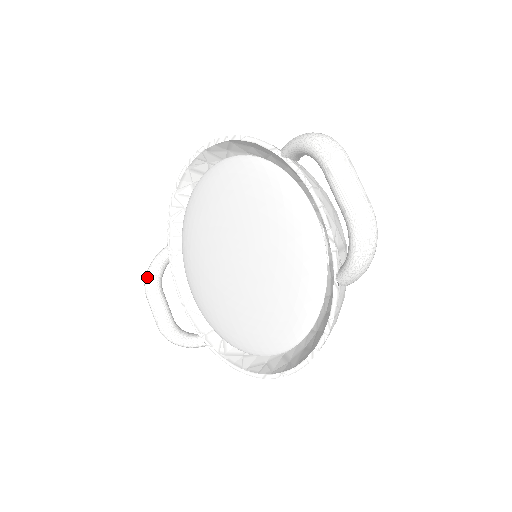
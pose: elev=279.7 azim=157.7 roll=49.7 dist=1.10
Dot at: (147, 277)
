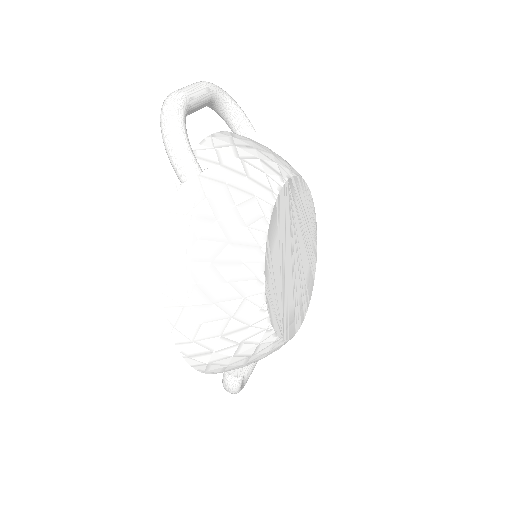
Dot at: occluded
